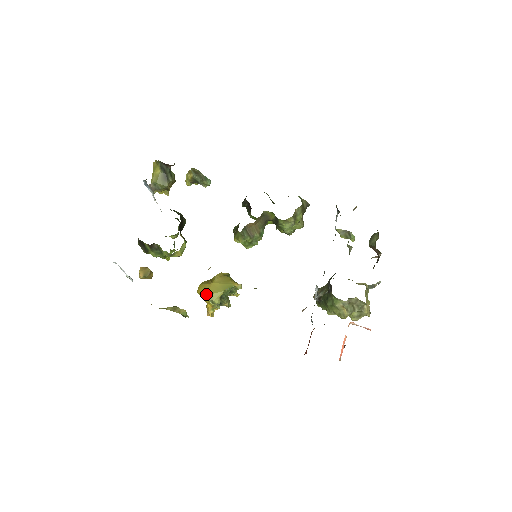
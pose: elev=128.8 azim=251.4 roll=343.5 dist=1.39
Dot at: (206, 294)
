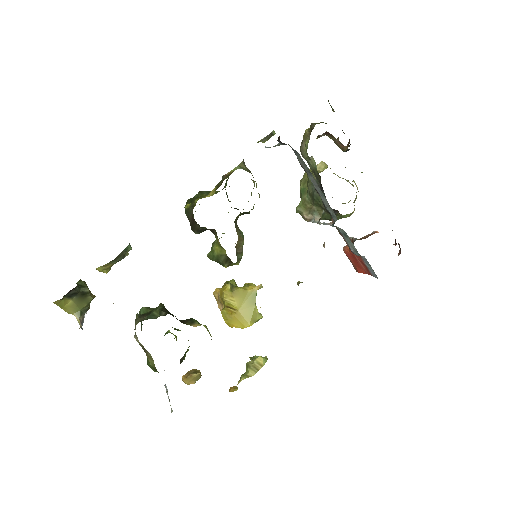
Dot at: (248, 324)
